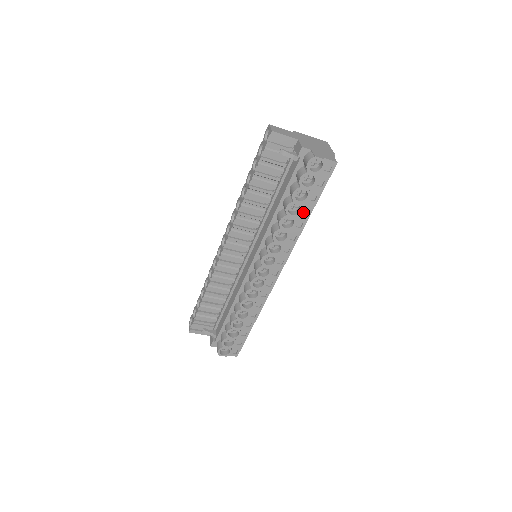
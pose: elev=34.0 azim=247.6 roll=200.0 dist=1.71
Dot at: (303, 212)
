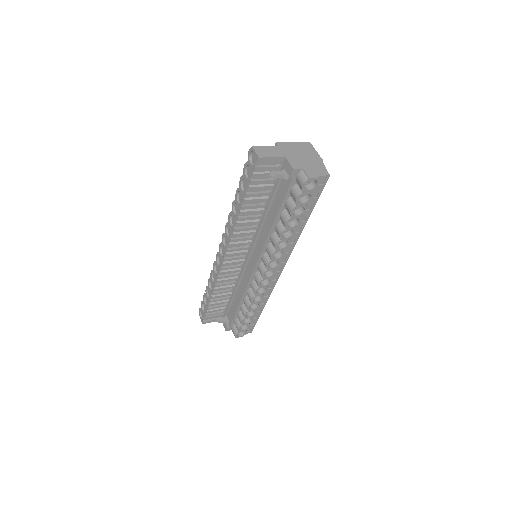
Dot at: occluded
